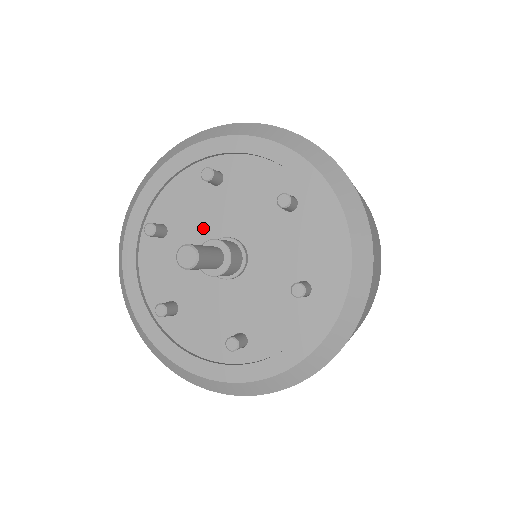
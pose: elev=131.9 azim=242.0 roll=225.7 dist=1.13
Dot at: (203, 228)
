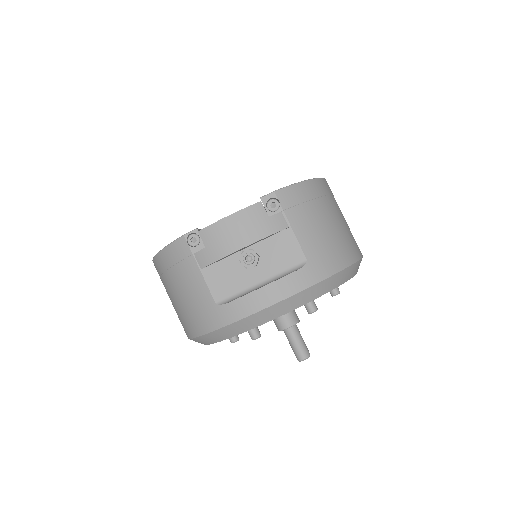
Dot at: occluded
